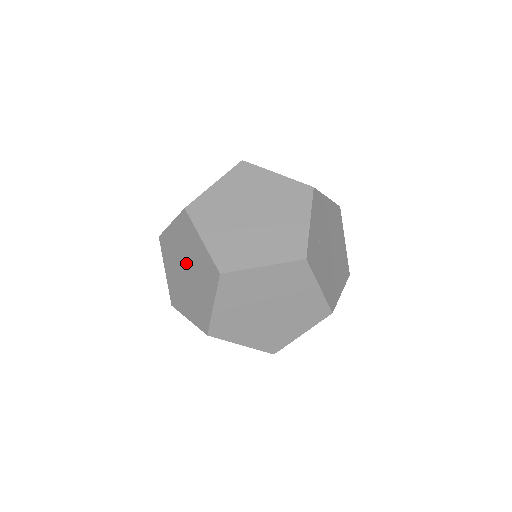
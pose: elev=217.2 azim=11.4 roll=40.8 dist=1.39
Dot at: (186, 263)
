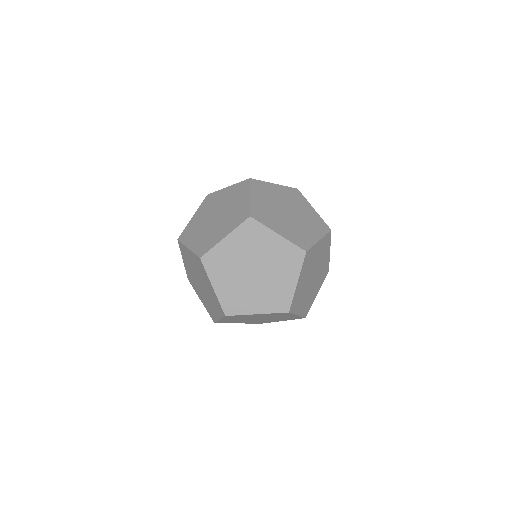
Dot at: (263, 318)
